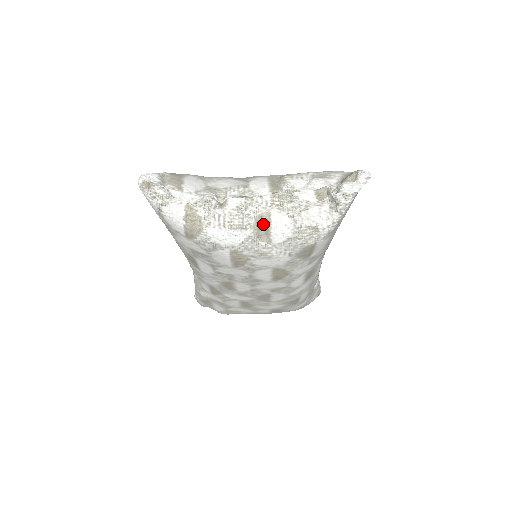
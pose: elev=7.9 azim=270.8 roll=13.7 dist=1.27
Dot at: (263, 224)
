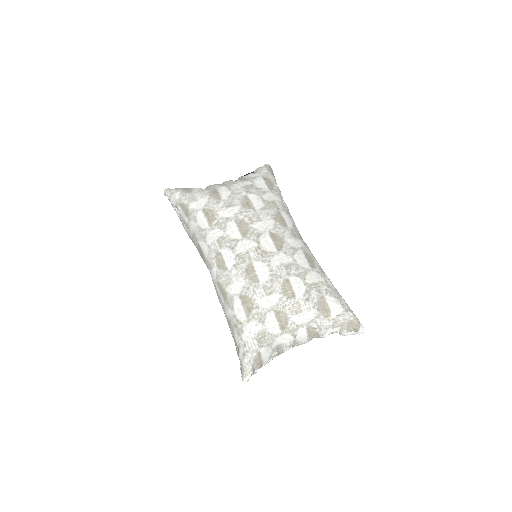
Dot at: occluded
